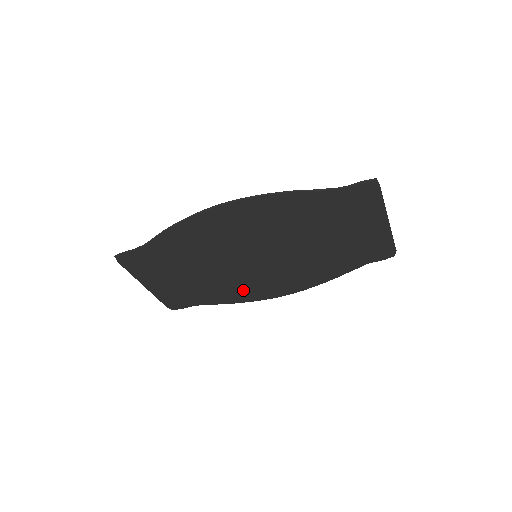
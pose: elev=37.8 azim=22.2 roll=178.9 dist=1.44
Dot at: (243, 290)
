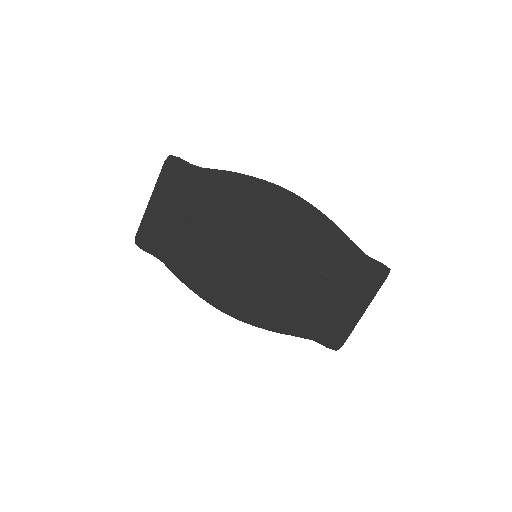
Dot at: (209, 278)
